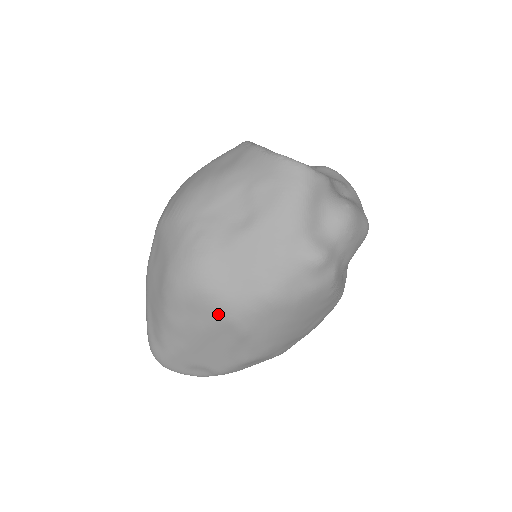
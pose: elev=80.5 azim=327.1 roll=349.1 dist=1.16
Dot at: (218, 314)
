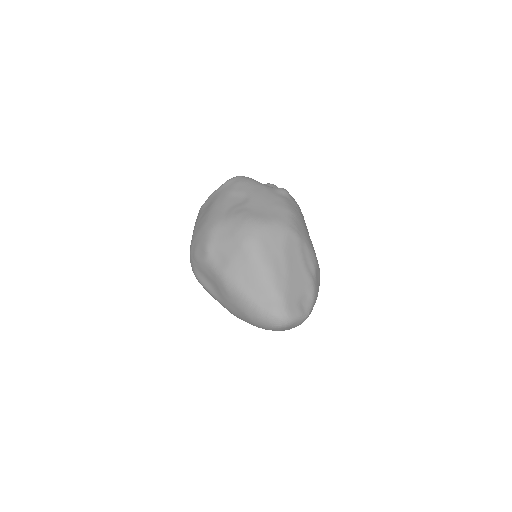
Dot at: (282, 231)
